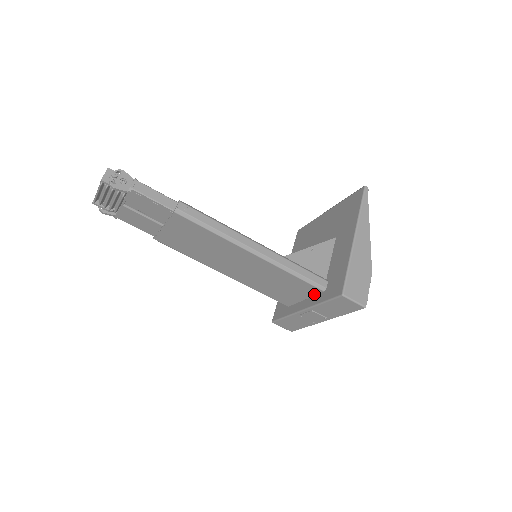
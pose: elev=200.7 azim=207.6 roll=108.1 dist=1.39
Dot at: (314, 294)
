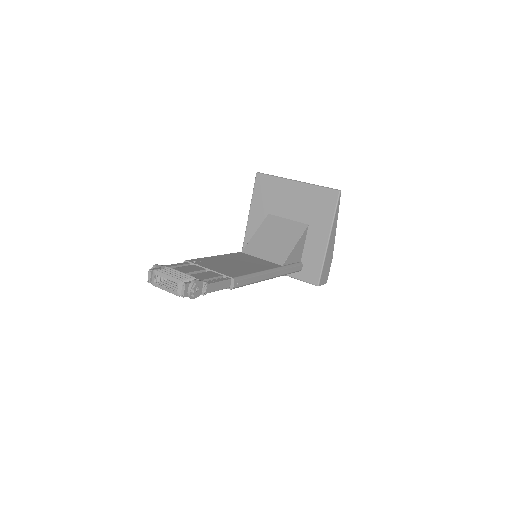
Dot at: occluded
